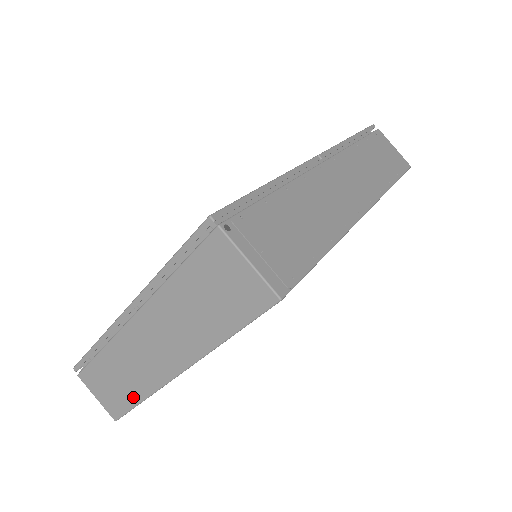
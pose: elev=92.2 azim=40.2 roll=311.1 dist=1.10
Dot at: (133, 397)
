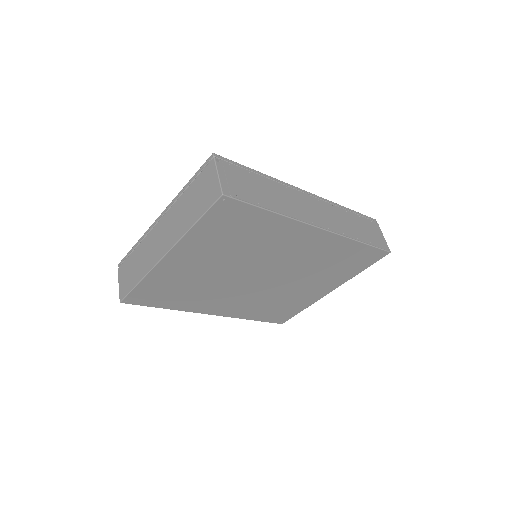
Dot at: (137, 279)
